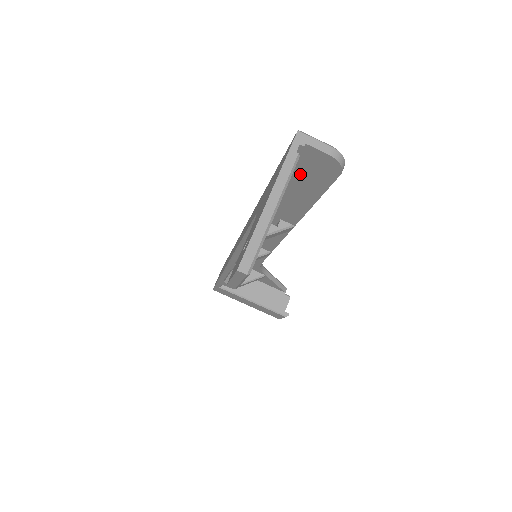
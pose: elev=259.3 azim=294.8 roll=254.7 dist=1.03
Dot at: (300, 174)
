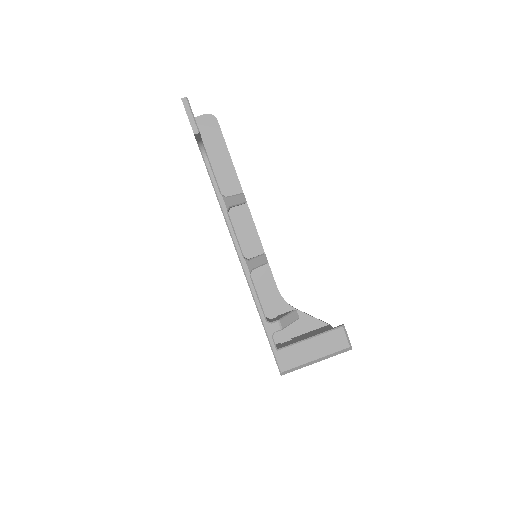
Dot at: (208, 141)
